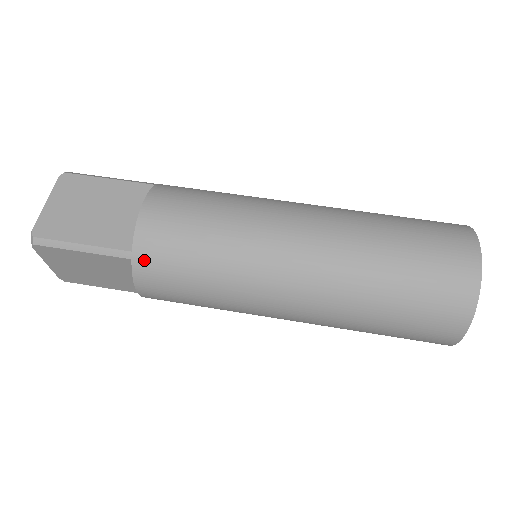
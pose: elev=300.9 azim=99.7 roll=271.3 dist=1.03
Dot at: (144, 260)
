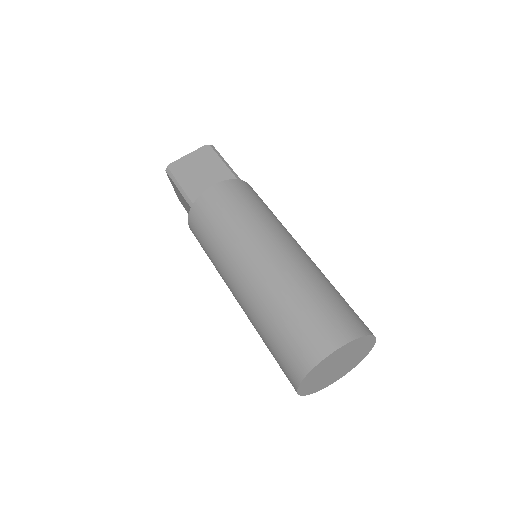
Dot at: (195, 212)
